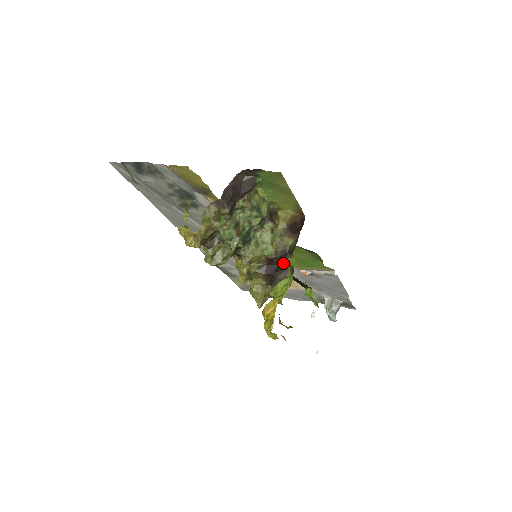
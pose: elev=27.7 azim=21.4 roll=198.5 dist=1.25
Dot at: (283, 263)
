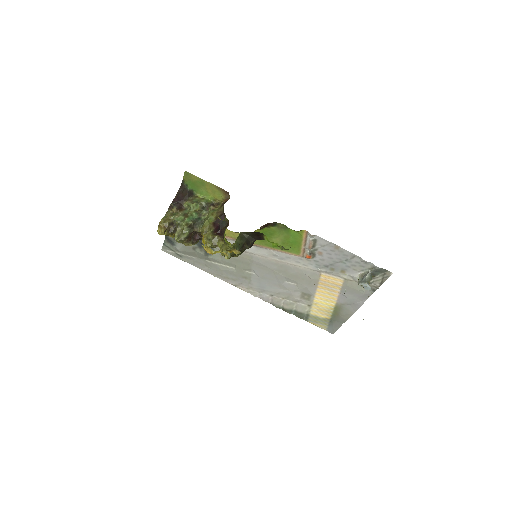
Dot at: (224, 222)
